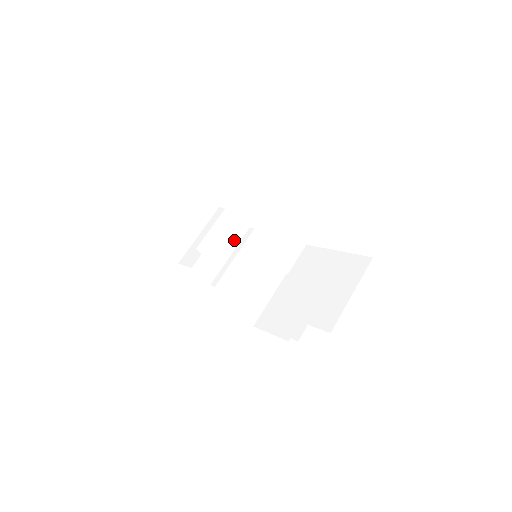
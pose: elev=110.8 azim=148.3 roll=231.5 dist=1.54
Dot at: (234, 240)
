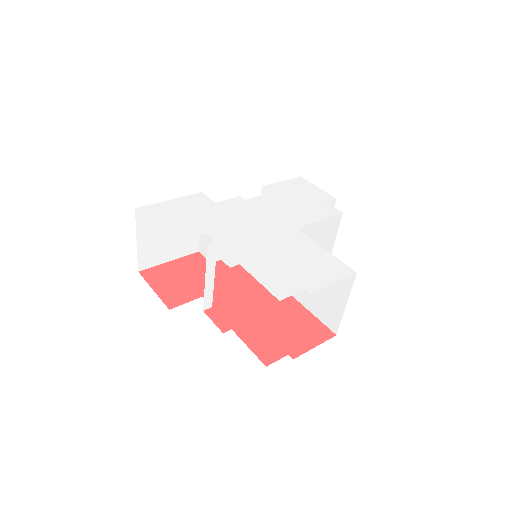
Dot at: occluded
